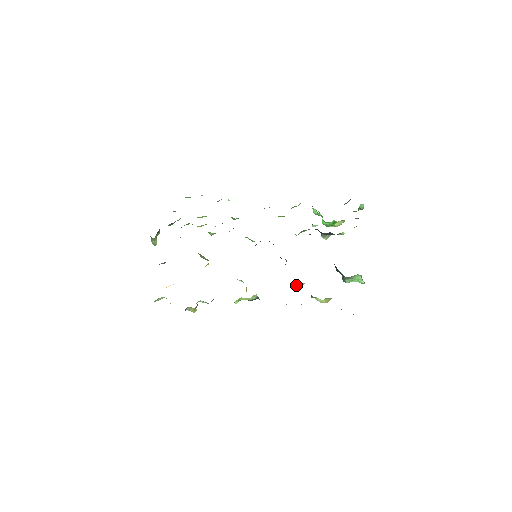
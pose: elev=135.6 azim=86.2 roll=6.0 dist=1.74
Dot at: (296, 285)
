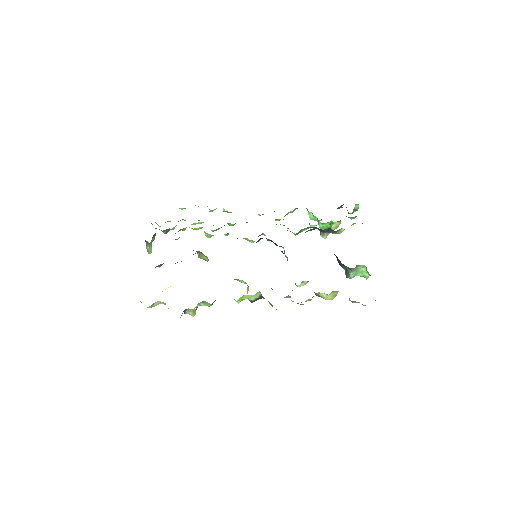
Dot at: (299, 286)
